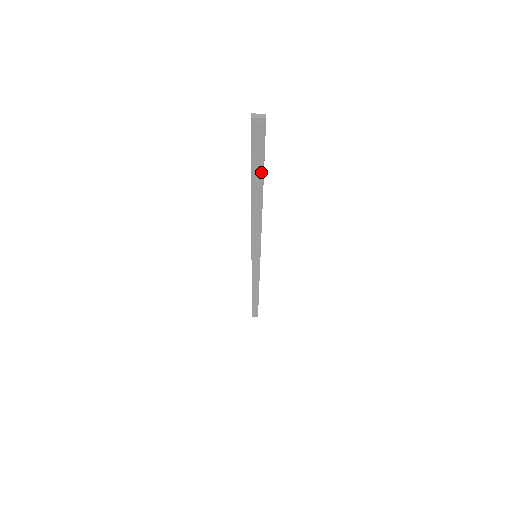
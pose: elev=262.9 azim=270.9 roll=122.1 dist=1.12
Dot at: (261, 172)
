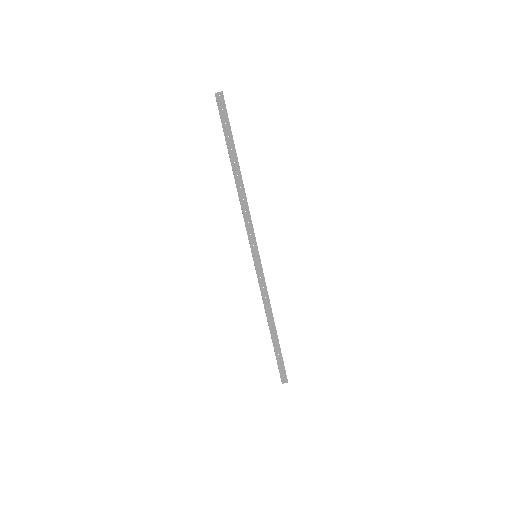
Dot at: (232, 142)
